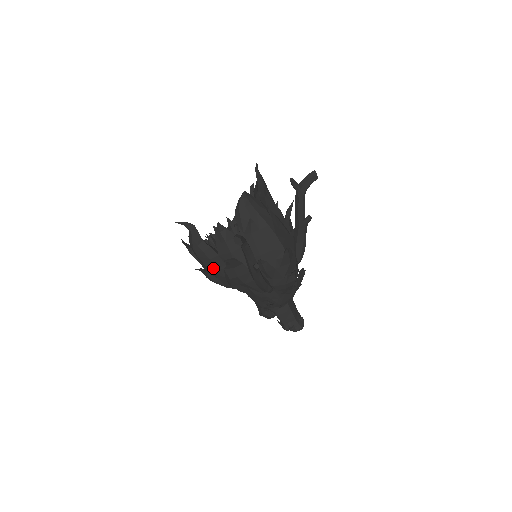
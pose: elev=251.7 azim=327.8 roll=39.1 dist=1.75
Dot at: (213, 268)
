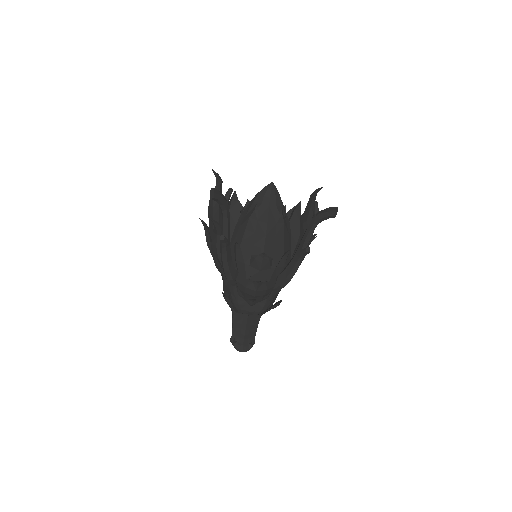
Dot at: (211, 228)
